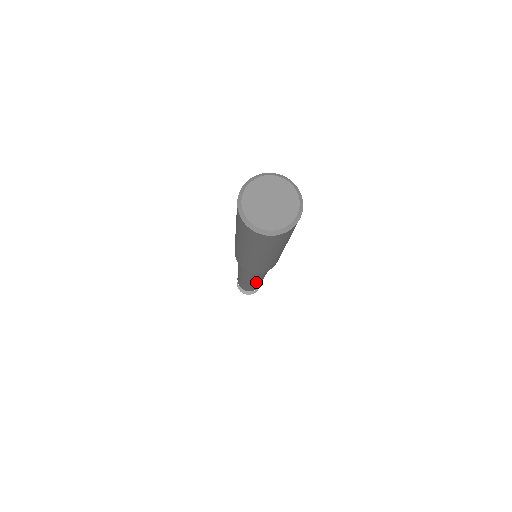
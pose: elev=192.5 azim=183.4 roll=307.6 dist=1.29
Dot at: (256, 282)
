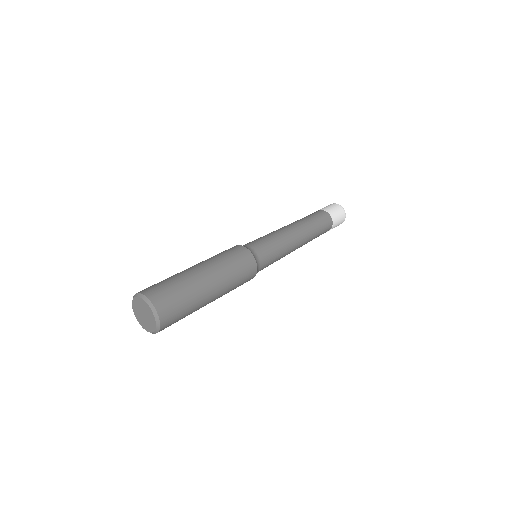
Dot at: occluded
